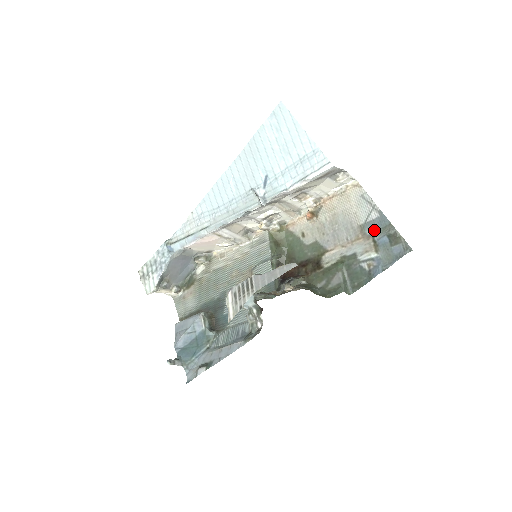
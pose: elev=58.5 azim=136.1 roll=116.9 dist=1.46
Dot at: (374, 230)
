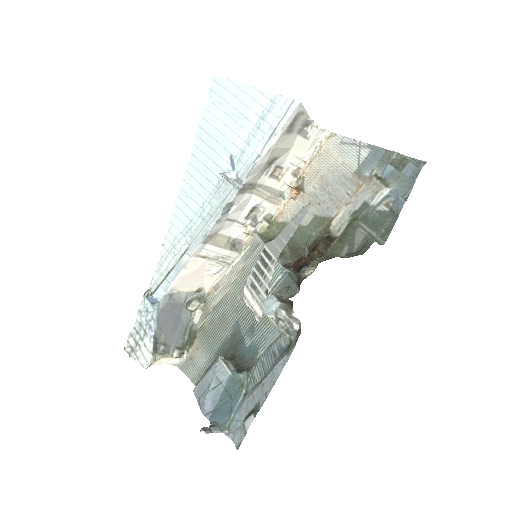
Dot at: (372, 167)
